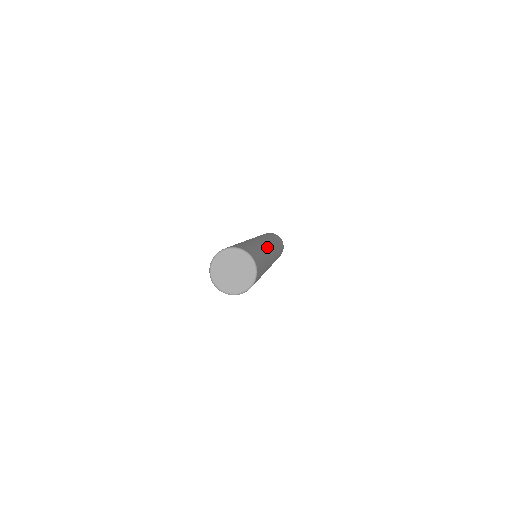
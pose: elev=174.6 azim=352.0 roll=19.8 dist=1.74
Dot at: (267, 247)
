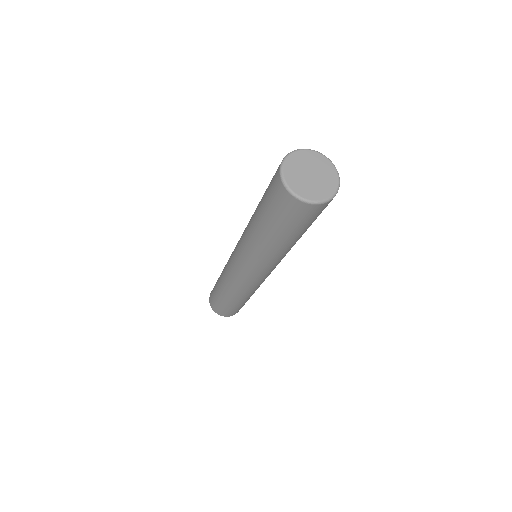
Dot at: occluded
